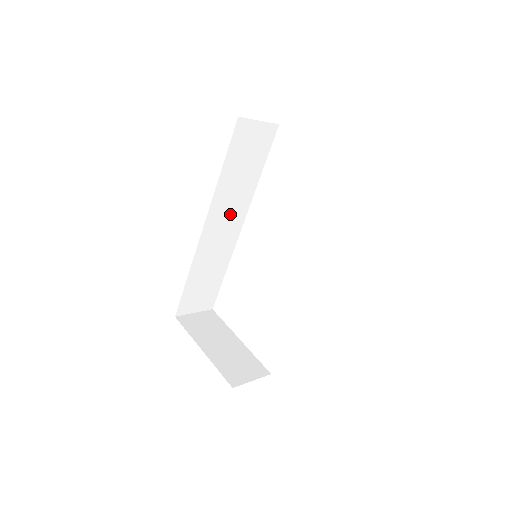
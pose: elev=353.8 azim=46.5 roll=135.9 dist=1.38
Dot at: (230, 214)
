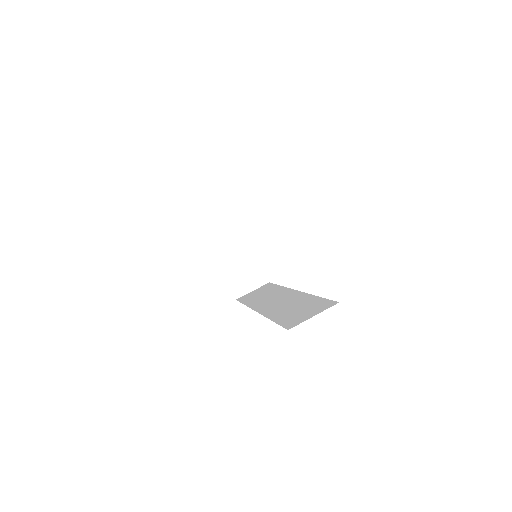
Dot at: occluded
